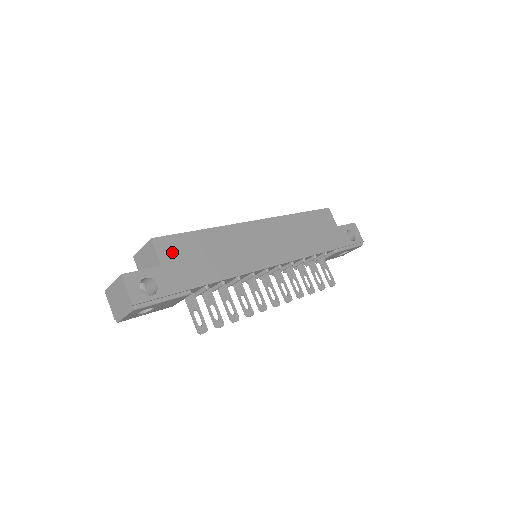
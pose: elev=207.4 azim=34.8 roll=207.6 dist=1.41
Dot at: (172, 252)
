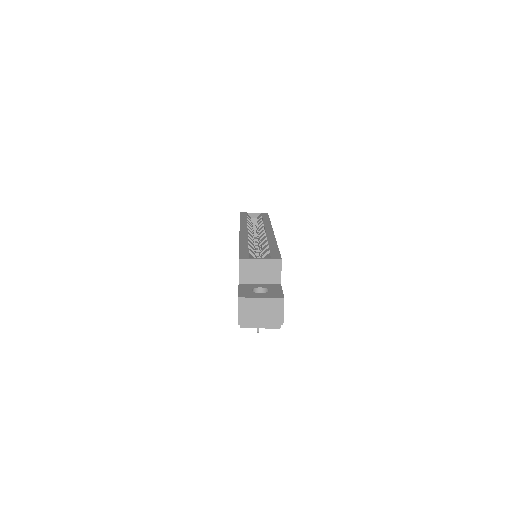
Dot at: occluded
